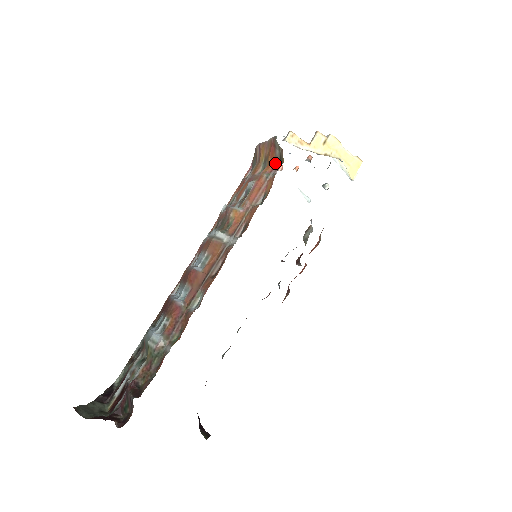
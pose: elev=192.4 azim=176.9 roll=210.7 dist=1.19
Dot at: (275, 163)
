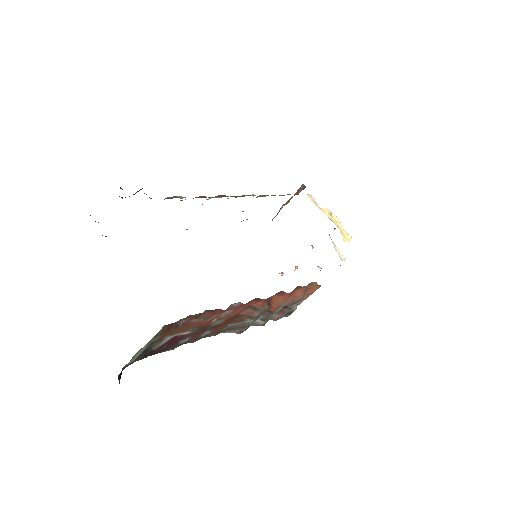
Dot at: (298, 194)
